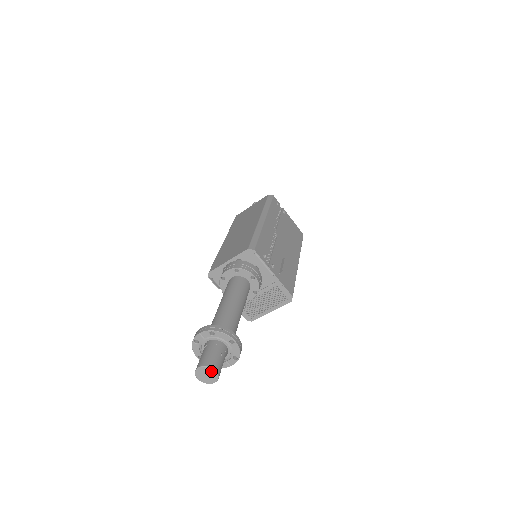
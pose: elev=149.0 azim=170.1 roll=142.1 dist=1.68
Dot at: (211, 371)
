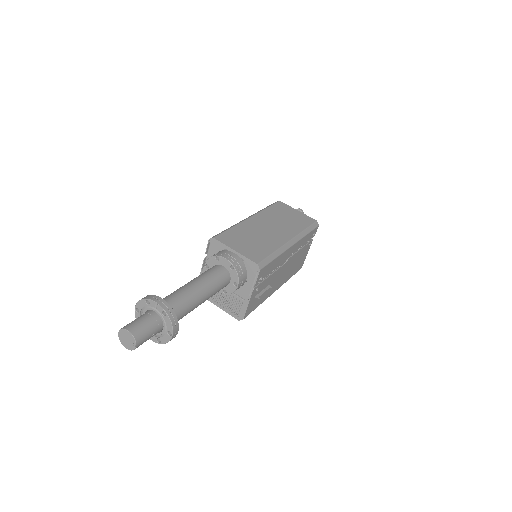
Dot at: (133, 342)
